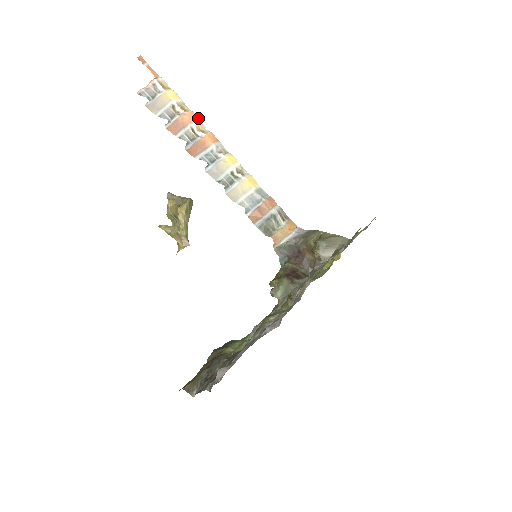
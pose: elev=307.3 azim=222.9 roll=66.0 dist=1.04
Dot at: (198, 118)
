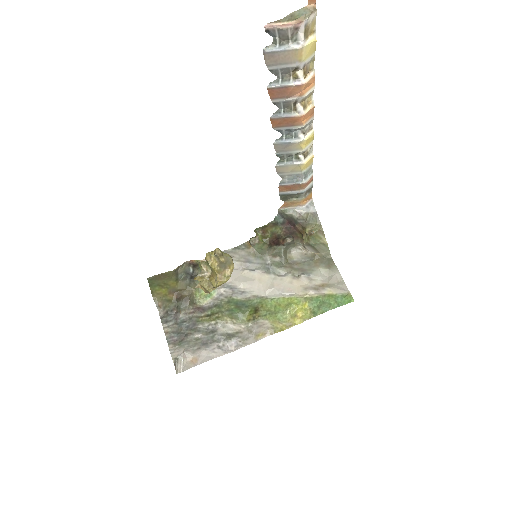
Dot at: (314, 84)
